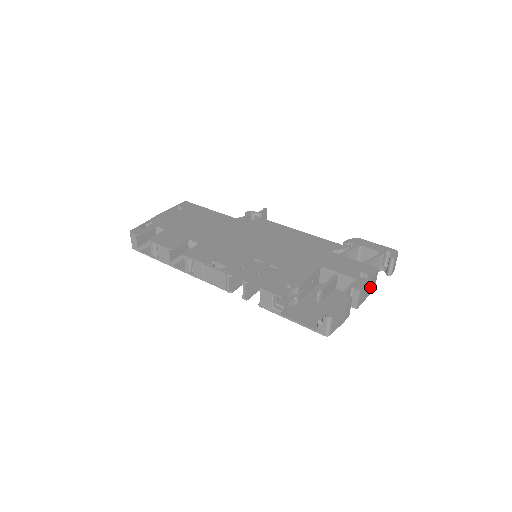
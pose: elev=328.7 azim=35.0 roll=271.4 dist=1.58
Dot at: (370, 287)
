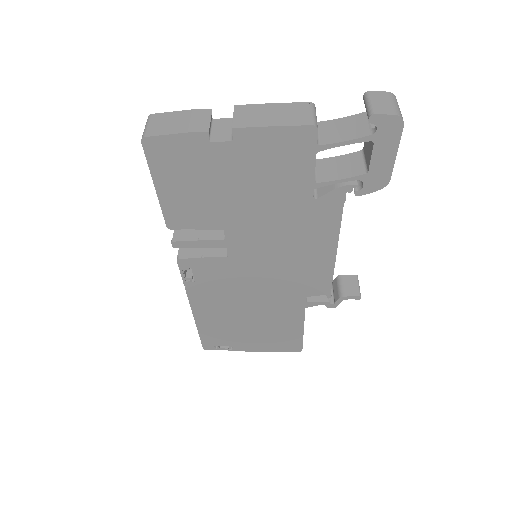
Dot at: (283, 116)
